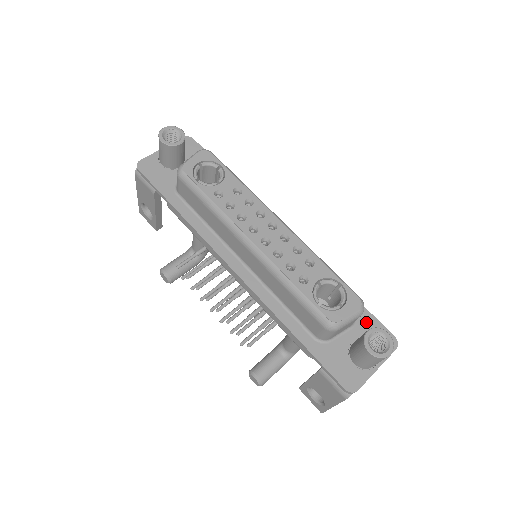
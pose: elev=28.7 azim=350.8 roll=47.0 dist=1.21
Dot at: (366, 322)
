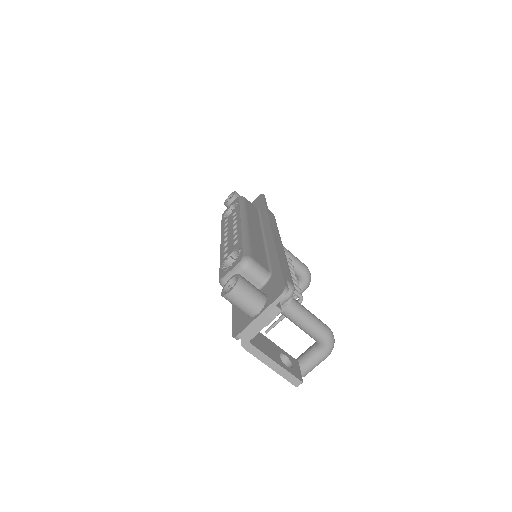
Dot at: (274, 279)
